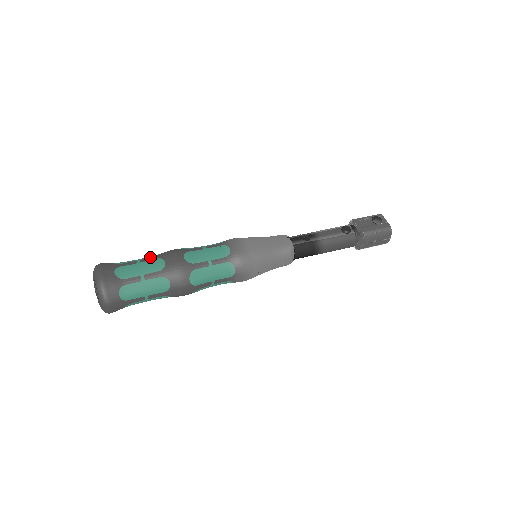
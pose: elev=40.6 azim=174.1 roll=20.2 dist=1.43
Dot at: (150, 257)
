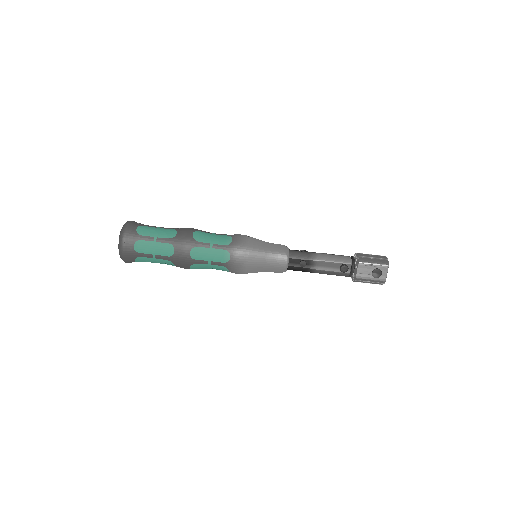
Dot at: (165, 238)
